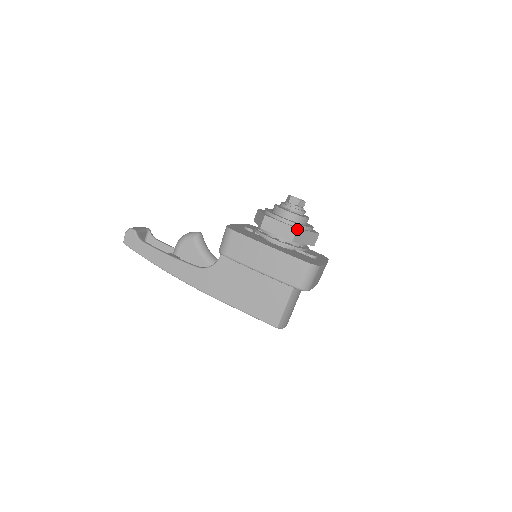
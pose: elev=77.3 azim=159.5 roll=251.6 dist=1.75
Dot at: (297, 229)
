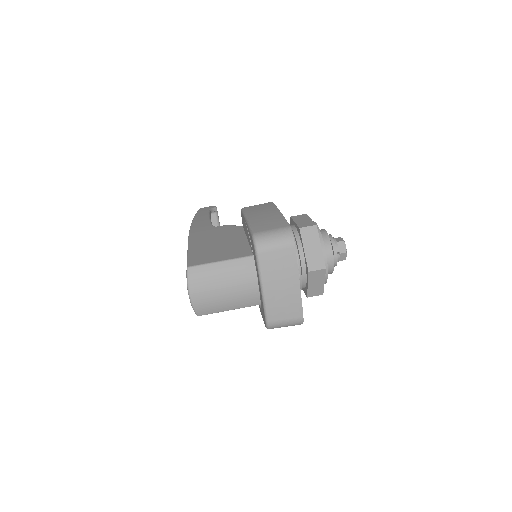
Dot at: (316, 225)
